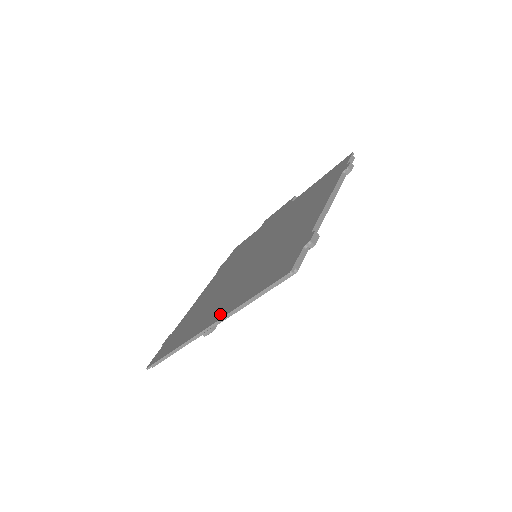
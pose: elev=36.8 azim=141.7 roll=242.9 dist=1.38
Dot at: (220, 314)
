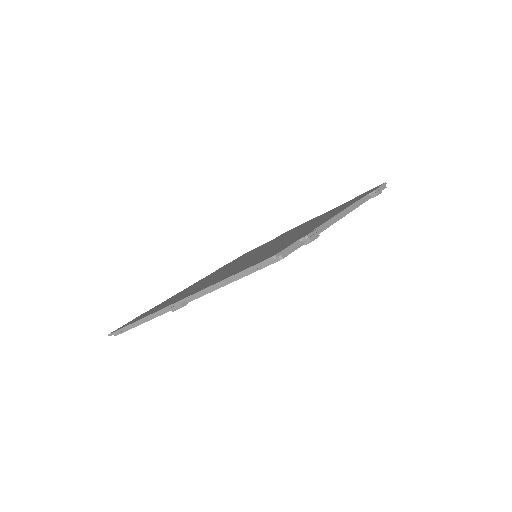
Dot at: (194, 292)
